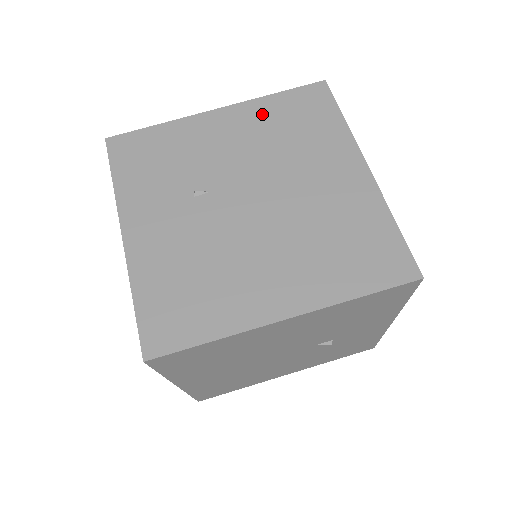
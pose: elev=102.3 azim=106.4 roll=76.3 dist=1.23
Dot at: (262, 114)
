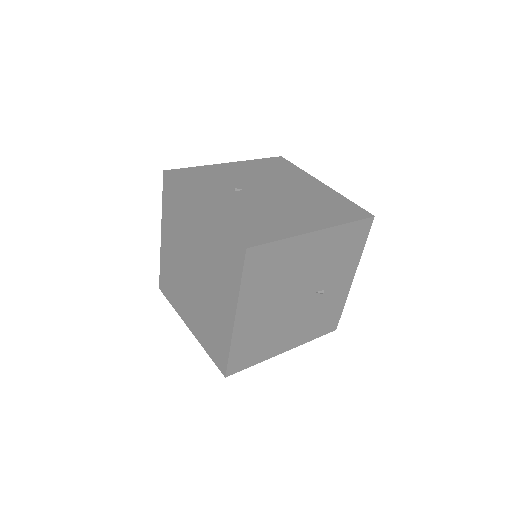
Dot at: (255, 165)
